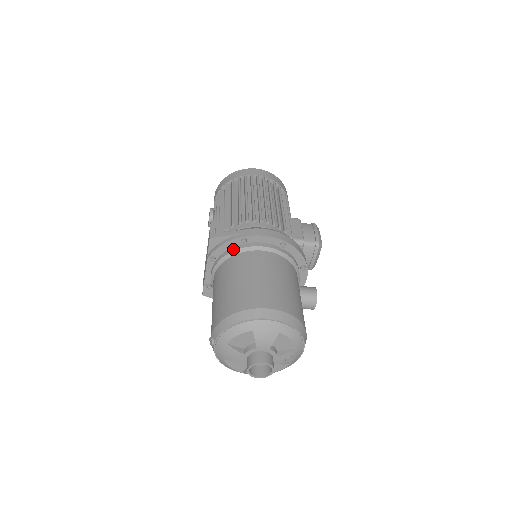
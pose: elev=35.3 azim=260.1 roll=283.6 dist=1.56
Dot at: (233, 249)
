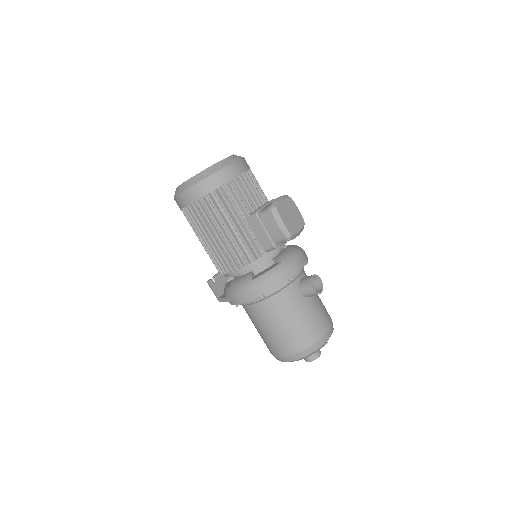
Dot at: occluded
